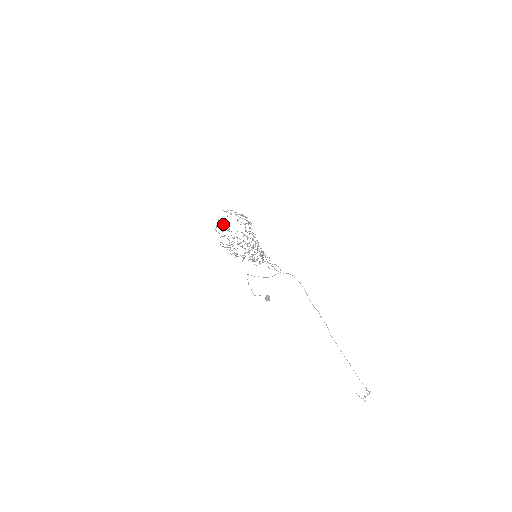
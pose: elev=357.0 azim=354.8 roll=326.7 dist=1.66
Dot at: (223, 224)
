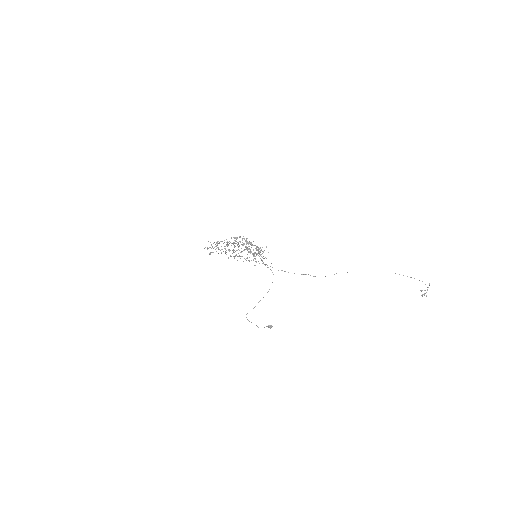
Dot at: occluded
